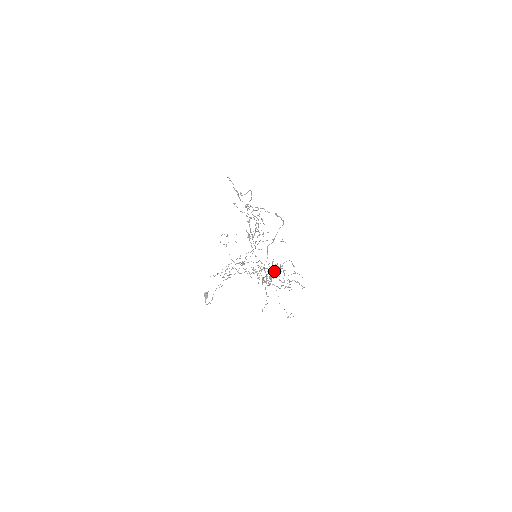
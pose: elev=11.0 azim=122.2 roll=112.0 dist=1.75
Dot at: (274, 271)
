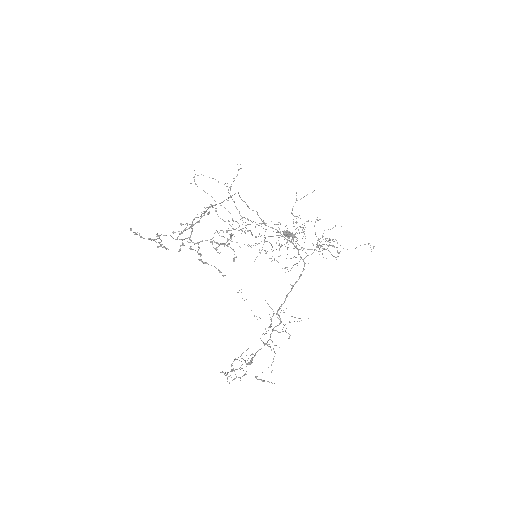
Dot at: (271, 324)
